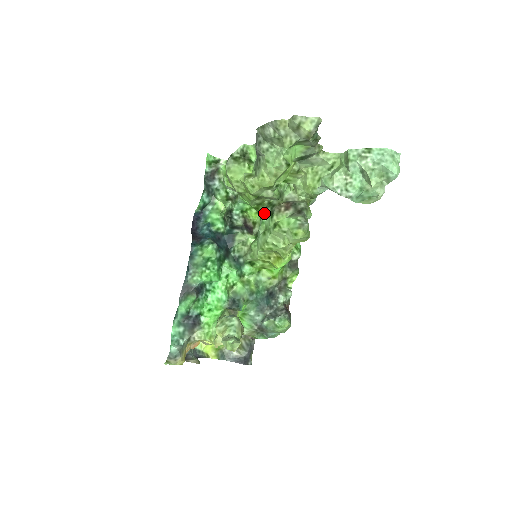
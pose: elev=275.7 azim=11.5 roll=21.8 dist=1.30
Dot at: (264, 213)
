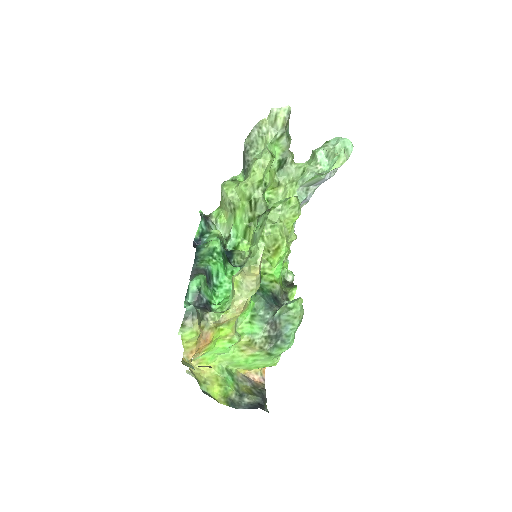
Dot at: (256, 226)
